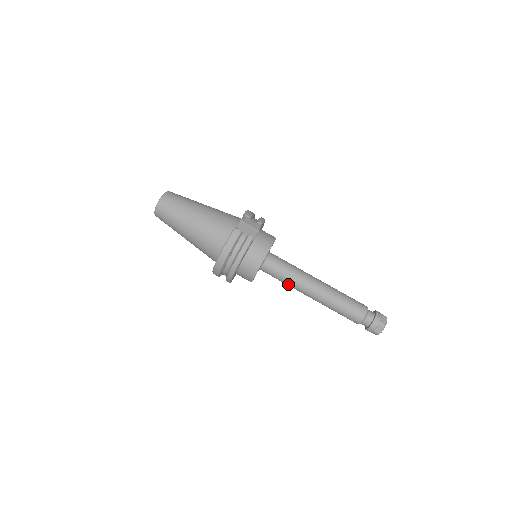
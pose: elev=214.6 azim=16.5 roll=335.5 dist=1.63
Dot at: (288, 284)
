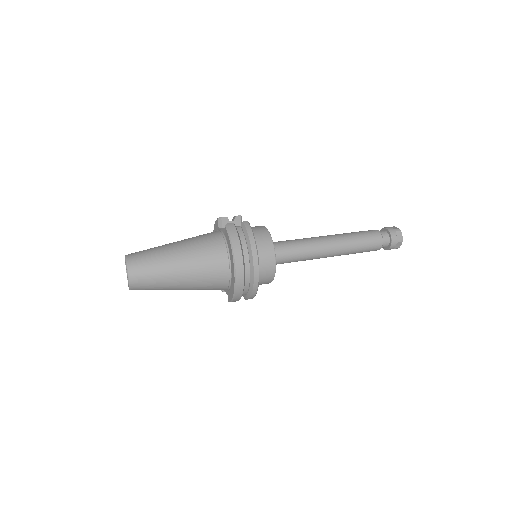
Dot at: (304, 256)
